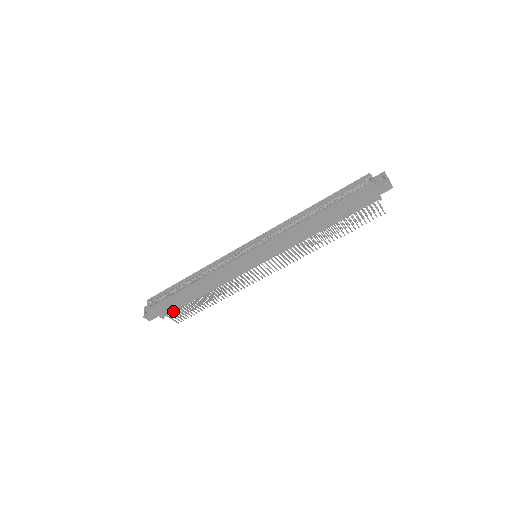
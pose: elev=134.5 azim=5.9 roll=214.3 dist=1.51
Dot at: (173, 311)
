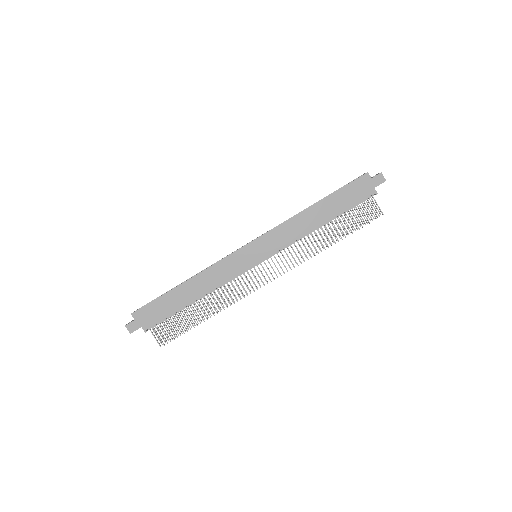
Dot at: (159, 321)
